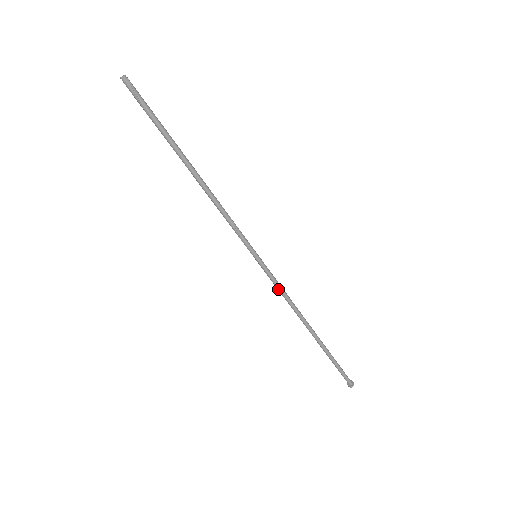
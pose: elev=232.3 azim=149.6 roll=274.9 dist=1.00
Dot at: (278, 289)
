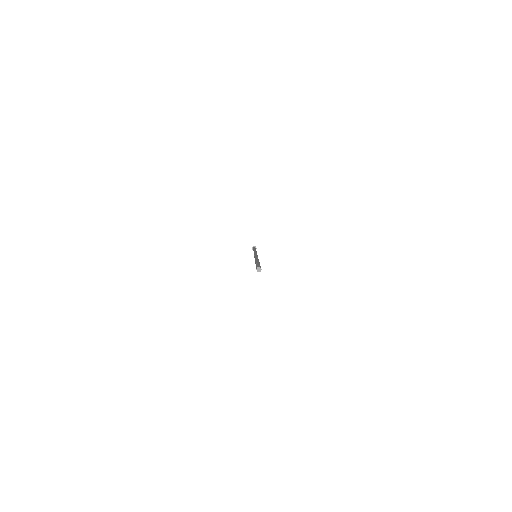
Dot at: occluded
